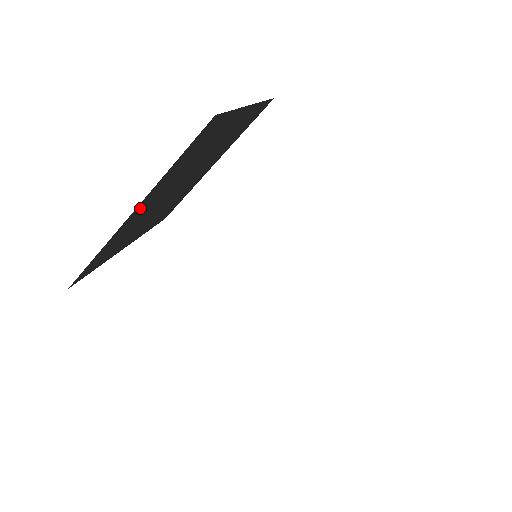
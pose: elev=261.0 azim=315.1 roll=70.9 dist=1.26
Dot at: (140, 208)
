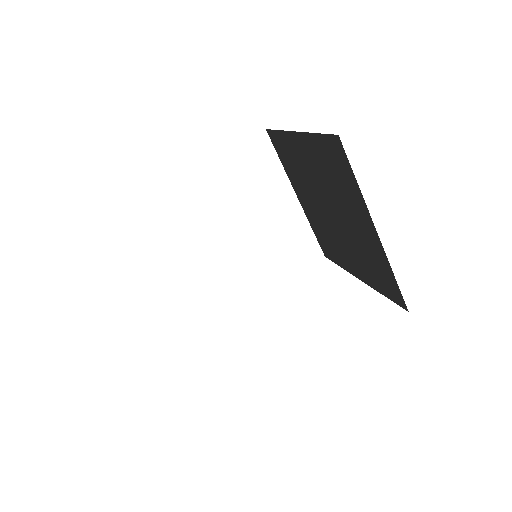
Dot at: occluded
